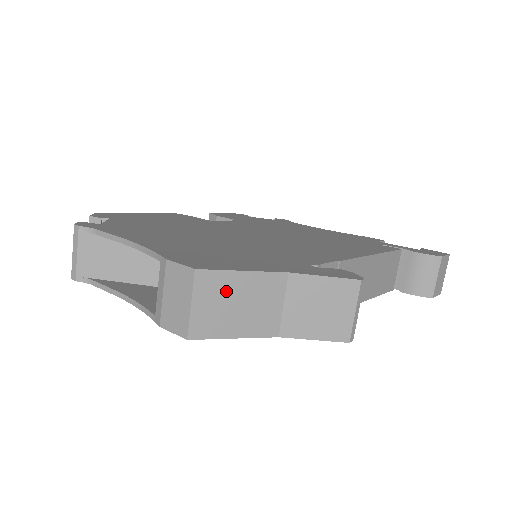
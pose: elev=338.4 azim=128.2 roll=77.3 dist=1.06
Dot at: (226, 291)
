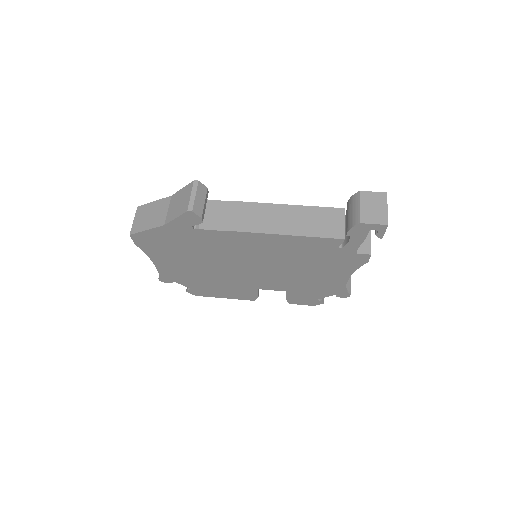
Dot at: (146, 211)
